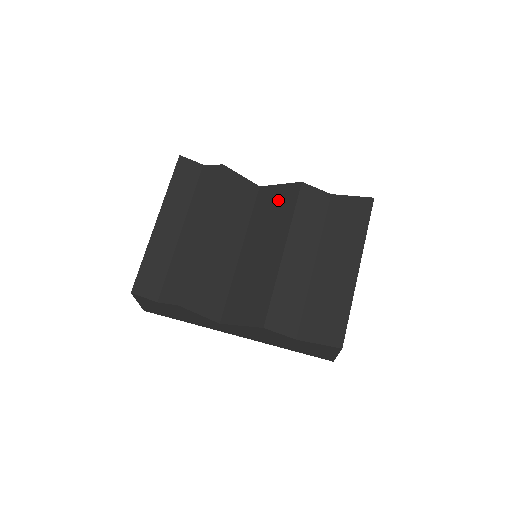
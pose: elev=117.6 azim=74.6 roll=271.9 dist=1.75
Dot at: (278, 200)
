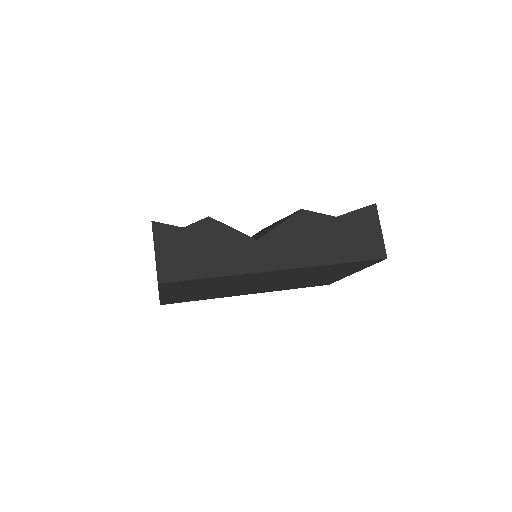
Dot at: occluded
